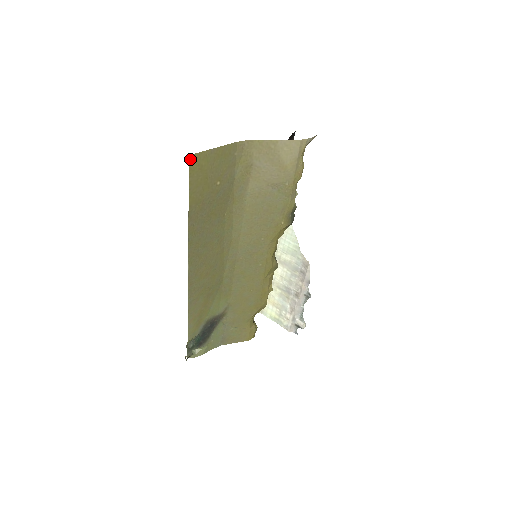
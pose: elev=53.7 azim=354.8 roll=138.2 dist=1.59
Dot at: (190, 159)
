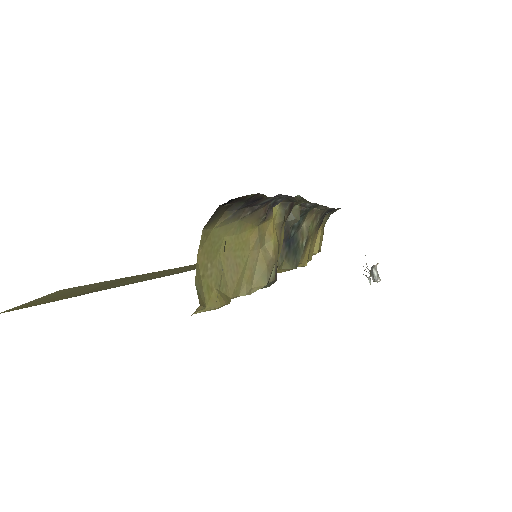
Dot at: (3, 312)
